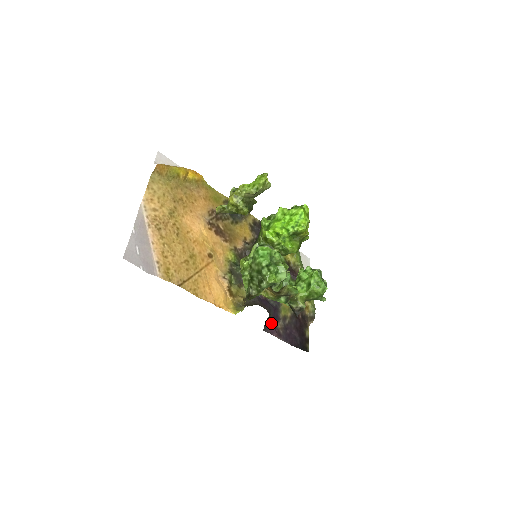
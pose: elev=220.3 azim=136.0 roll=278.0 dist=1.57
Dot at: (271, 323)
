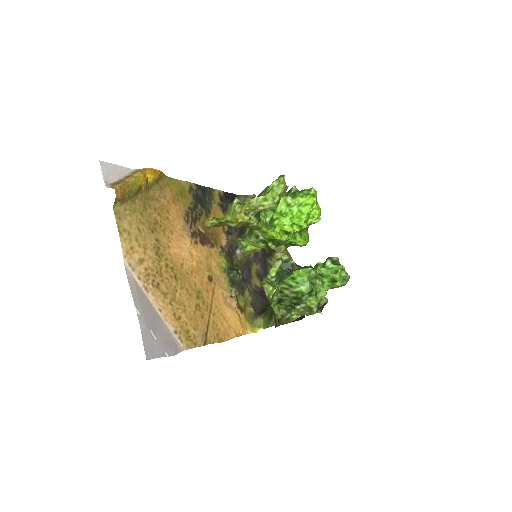
Dot at: occluded
